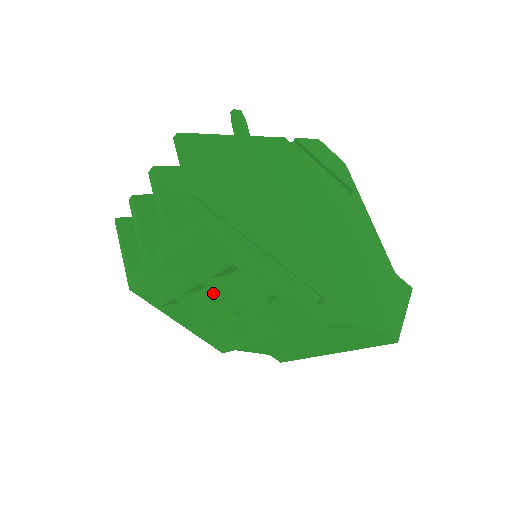
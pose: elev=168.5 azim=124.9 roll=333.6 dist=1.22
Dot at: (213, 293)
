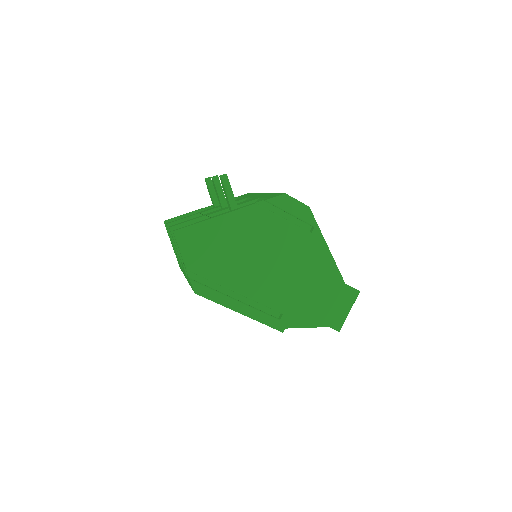
Dot at: occluded
